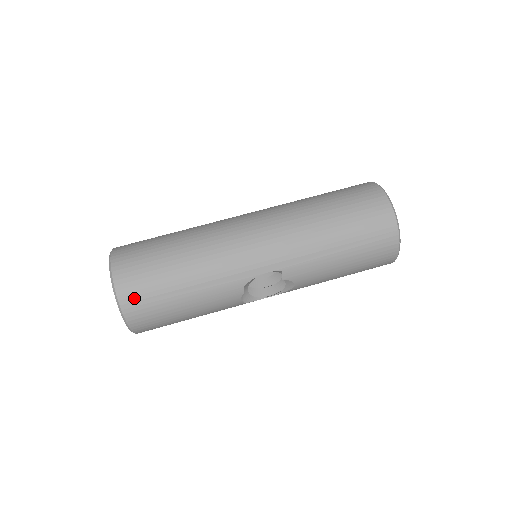
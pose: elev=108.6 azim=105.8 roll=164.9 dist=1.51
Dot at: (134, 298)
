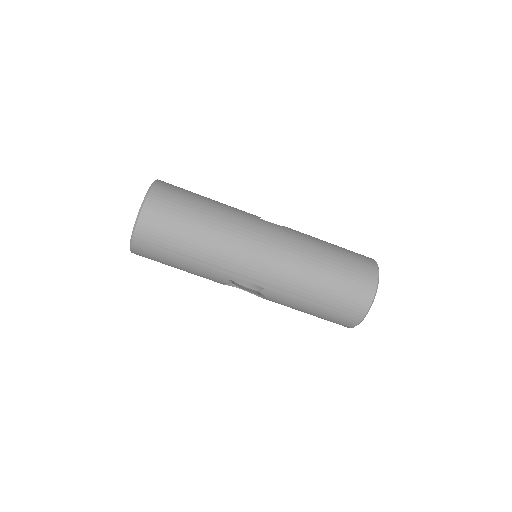
Dot at: (147, 238)
